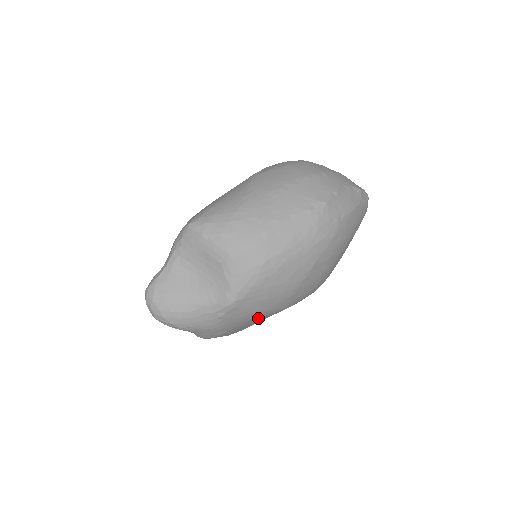
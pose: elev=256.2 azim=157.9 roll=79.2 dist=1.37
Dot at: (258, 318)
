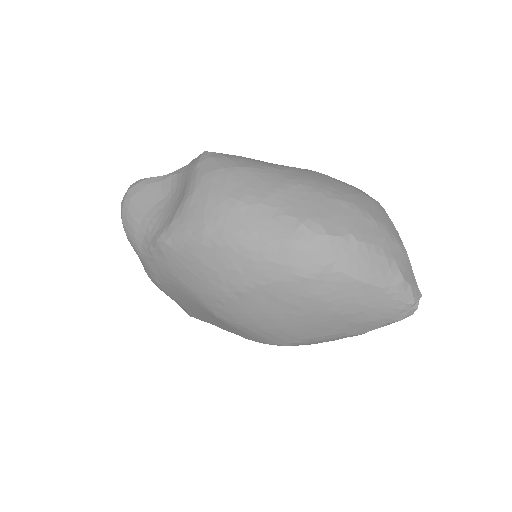
Dot at: (190, 299)
